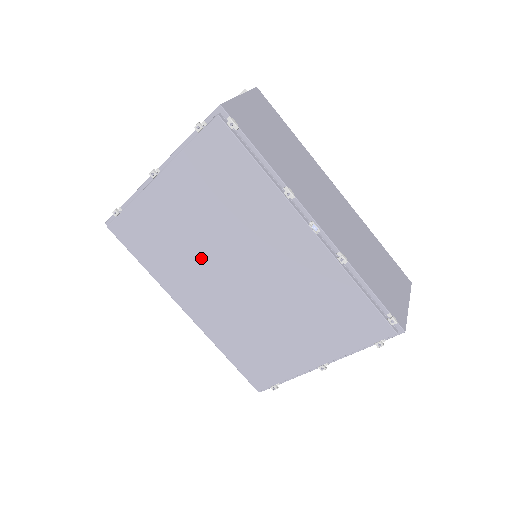
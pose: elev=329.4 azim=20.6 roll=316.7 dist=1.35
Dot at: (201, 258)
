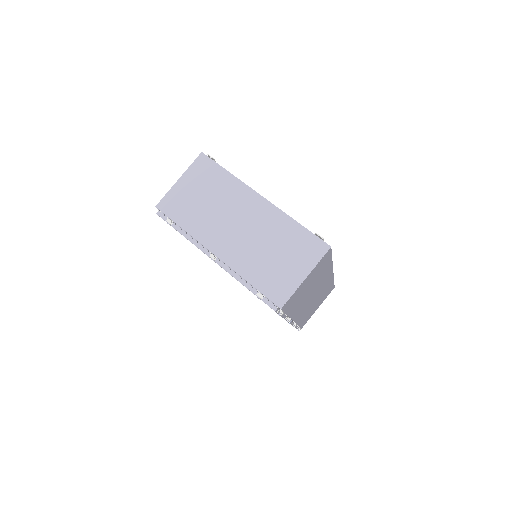
Dot at: occluded
